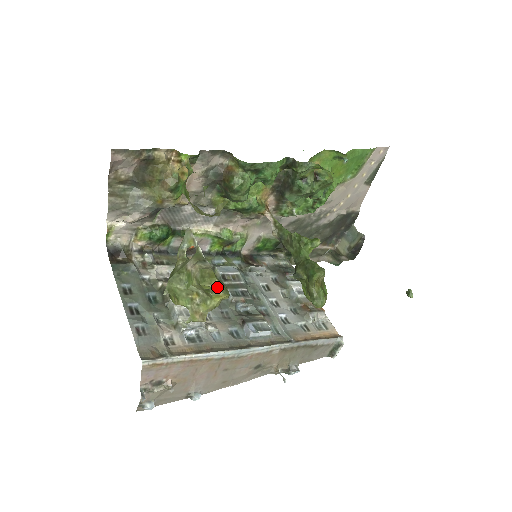
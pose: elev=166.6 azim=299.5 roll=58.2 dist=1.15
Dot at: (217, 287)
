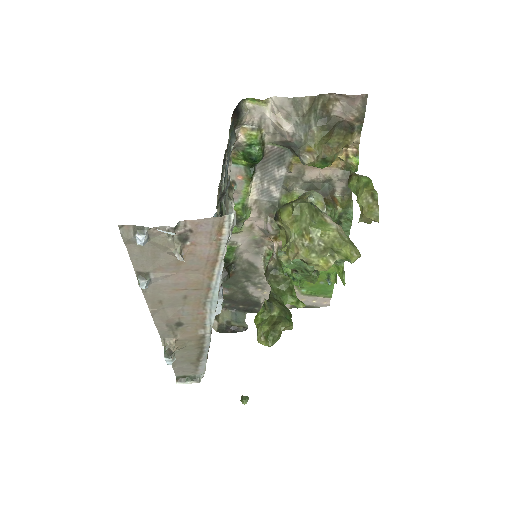
Dot at: (343, 259)
